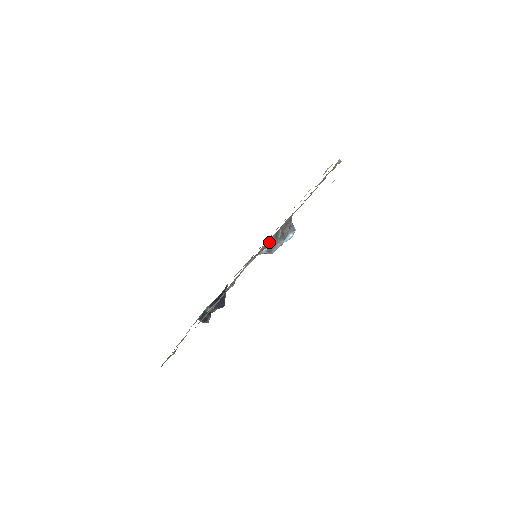
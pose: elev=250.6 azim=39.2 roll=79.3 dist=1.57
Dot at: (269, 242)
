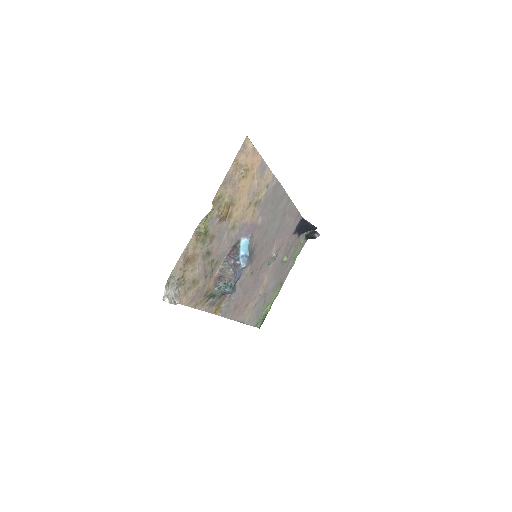
Dot at: (215, 301)
